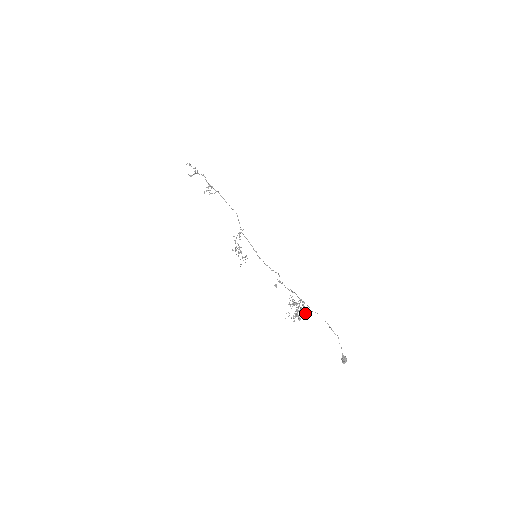
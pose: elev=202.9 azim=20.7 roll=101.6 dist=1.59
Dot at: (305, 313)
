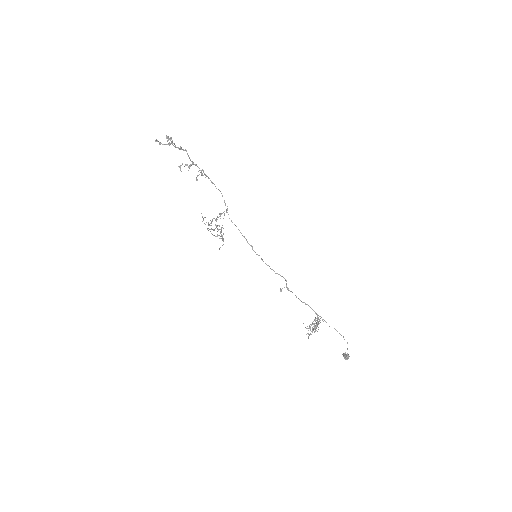
Dot at: occluded
